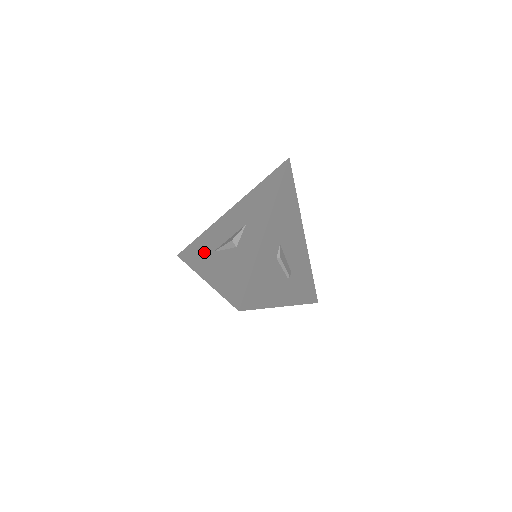
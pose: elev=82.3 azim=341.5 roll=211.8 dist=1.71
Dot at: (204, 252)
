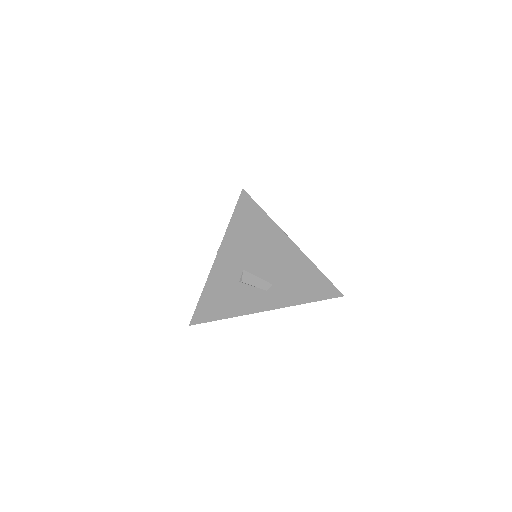
Dot at: occluded
